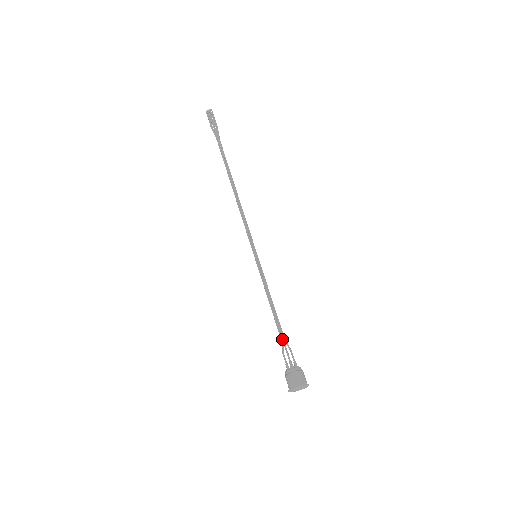
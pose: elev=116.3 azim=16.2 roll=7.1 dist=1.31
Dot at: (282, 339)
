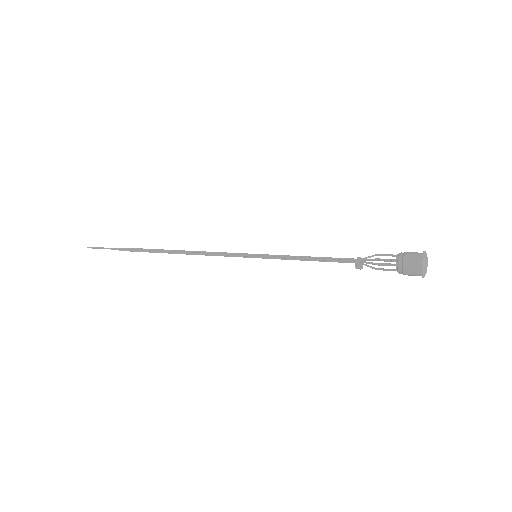
Dot at: (360, 258)
